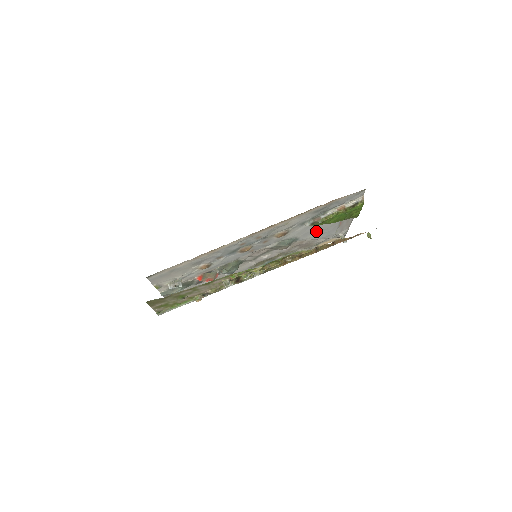
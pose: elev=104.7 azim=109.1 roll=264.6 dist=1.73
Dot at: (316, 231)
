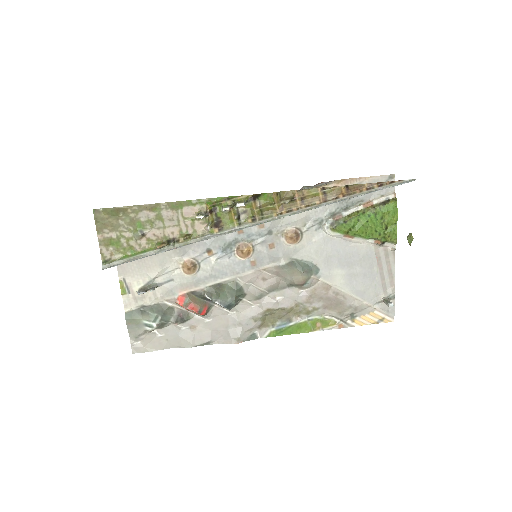
Dot at: (343, 261)
